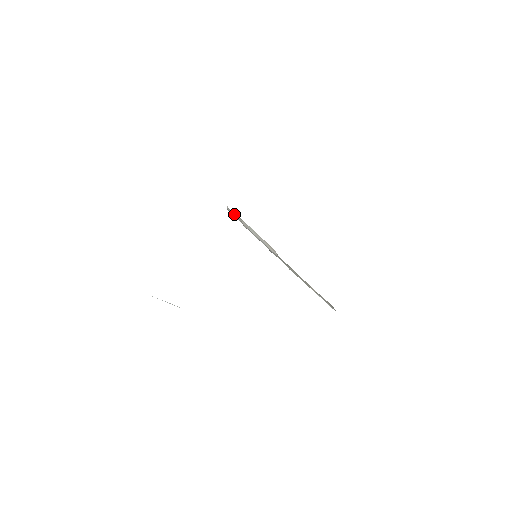
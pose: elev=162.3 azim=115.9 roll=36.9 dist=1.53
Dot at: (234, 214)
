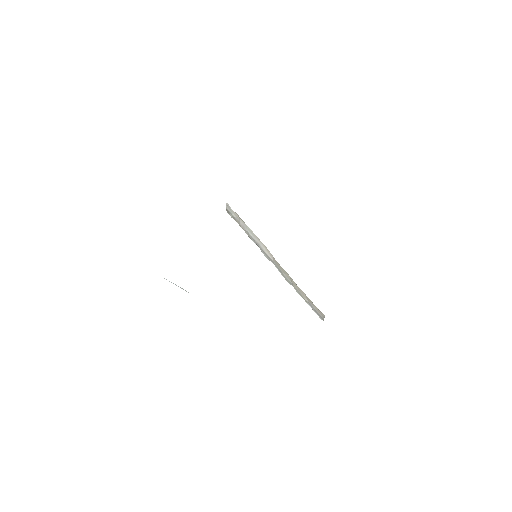
Dot at: (233, 212)
